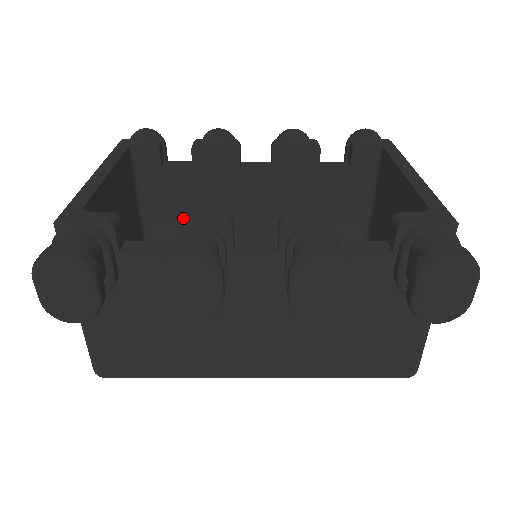
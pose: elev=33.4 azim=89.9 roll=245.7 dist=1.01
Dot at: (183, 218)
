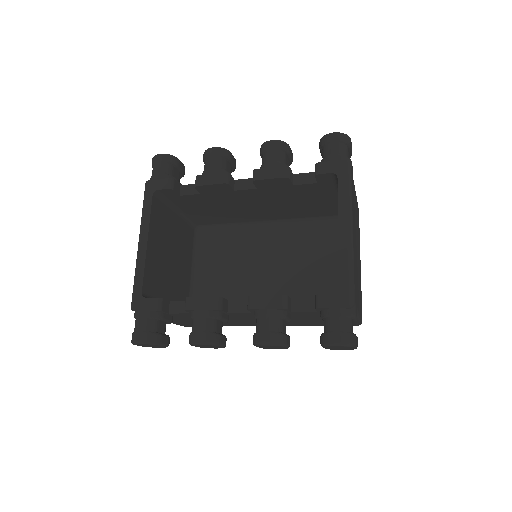
Dot at: (194, 305)
